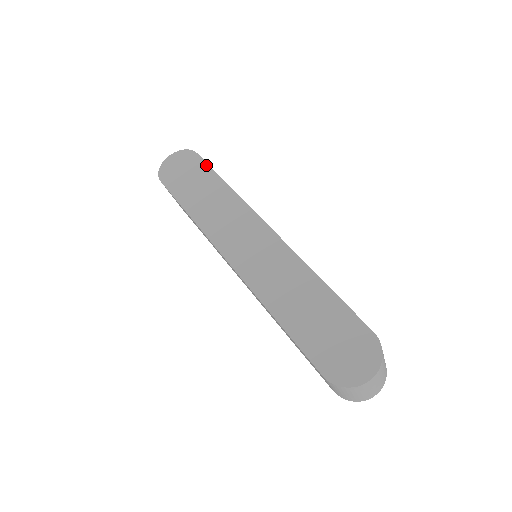
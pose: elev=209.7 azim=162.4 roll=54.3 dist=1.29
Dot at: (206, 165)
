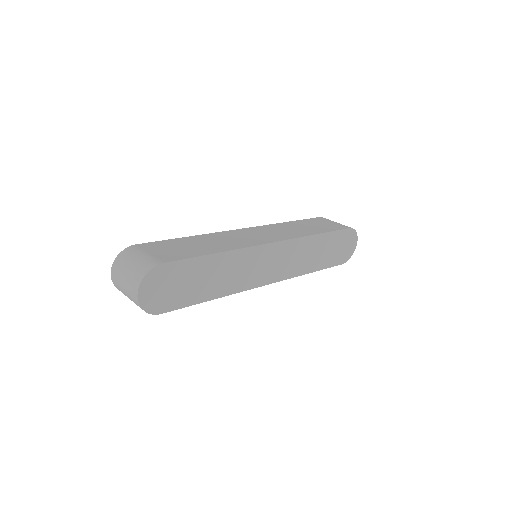
Dot at: (187, 261)
